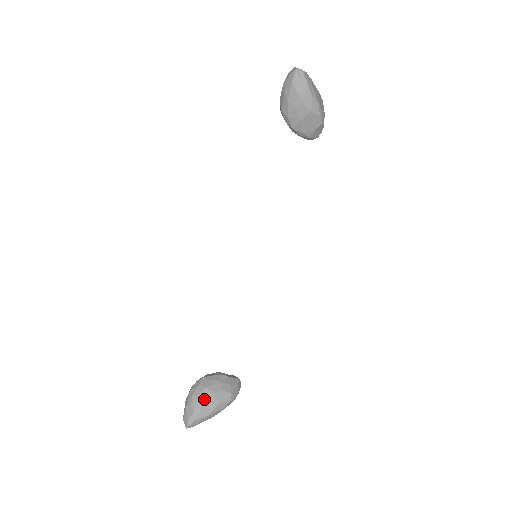
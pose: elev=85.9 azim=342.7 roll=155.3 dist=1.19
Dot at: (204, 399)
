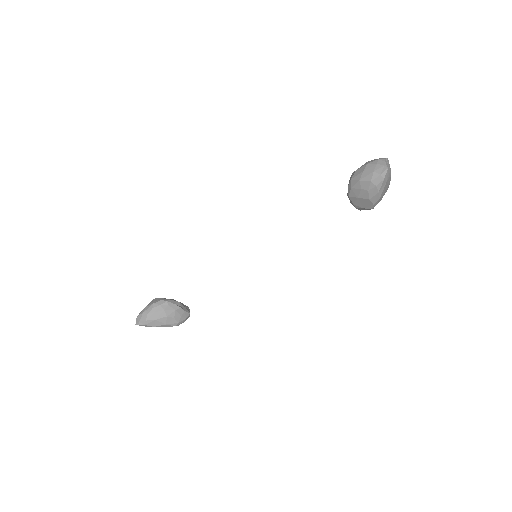
Dot at: (158, 316)
